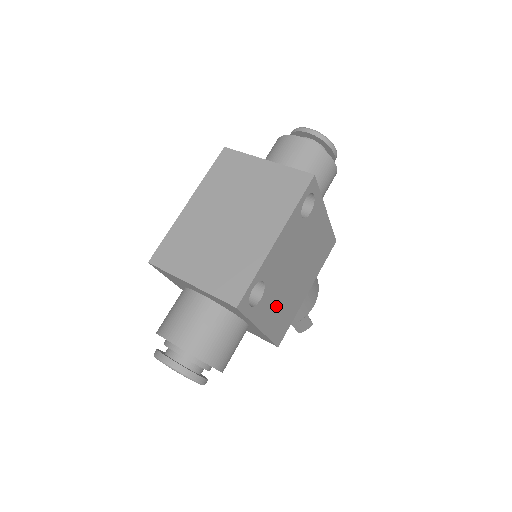
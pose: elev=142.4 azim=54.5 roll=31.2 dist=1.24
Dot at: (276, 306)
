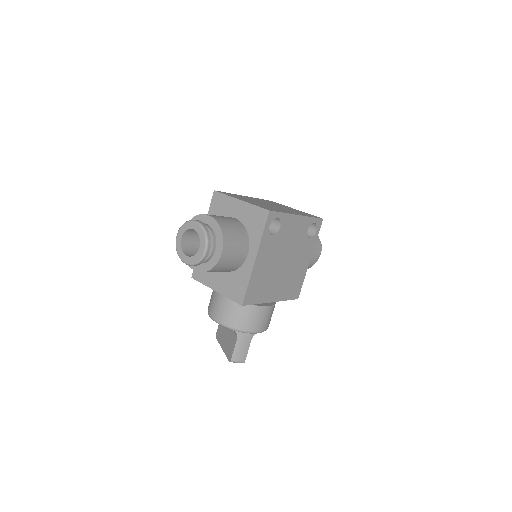
Dot at: (267, 263)
